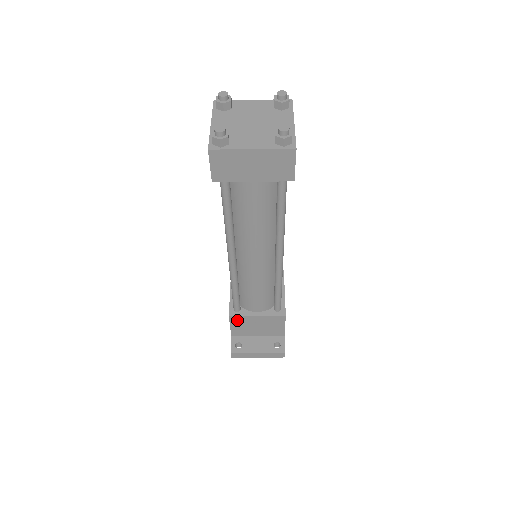
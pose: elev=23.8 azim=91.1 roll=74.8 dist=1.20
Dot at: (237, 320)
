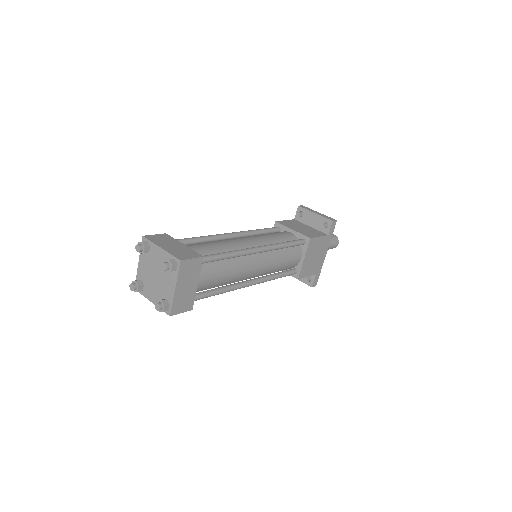
Dot at: occluded
